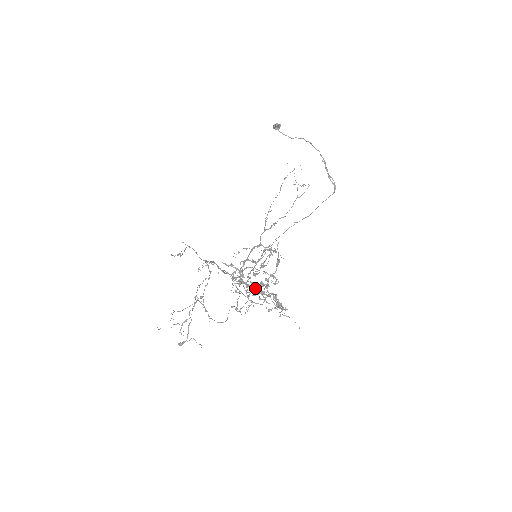
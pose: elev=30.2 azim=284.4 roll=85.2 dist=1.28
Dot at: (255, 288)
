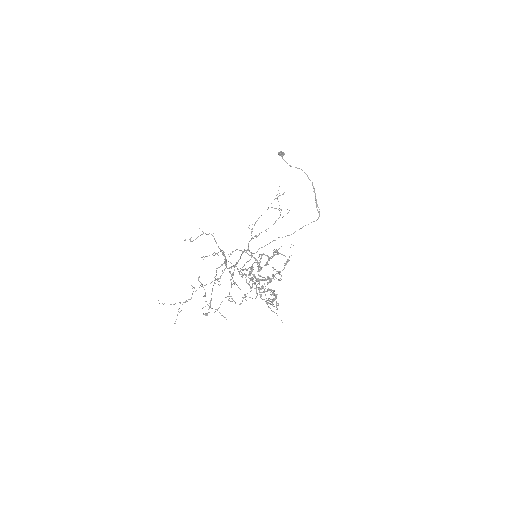
Dot at: (259, 281)
